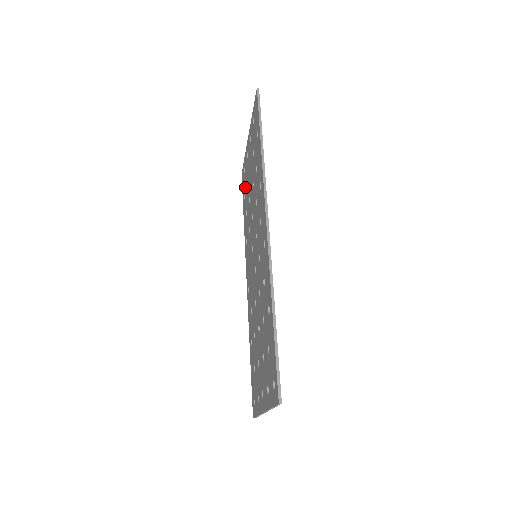
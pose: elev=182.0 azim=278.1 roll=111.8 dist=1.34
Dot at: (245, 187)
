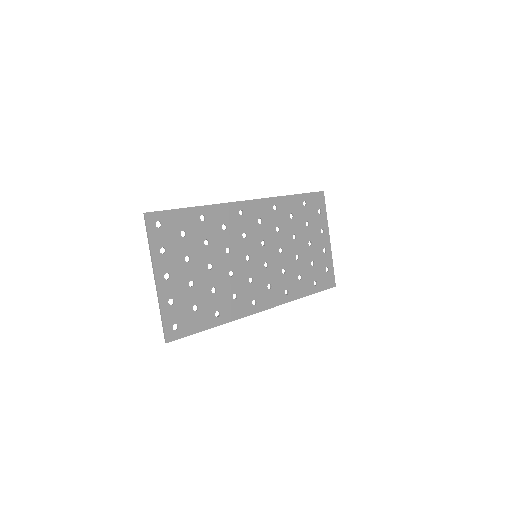
Dot at: (315, 272)
